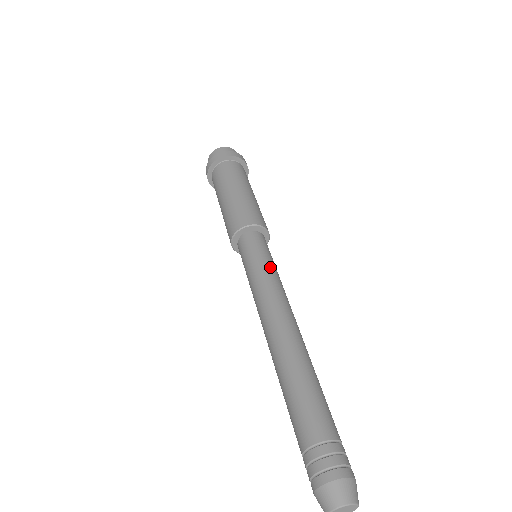
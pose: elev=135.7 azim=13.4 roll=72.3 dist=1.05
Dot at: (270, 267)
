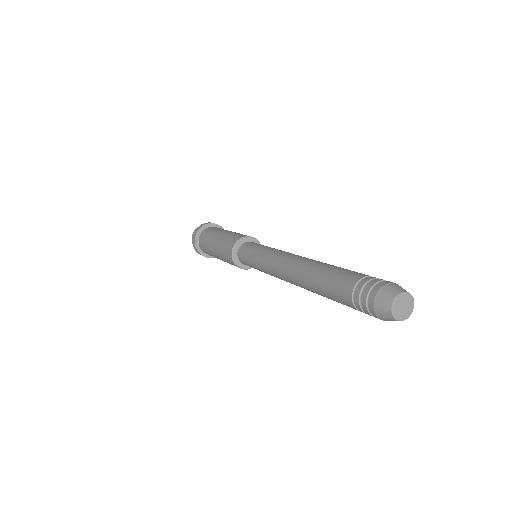
Dot at: occluded
